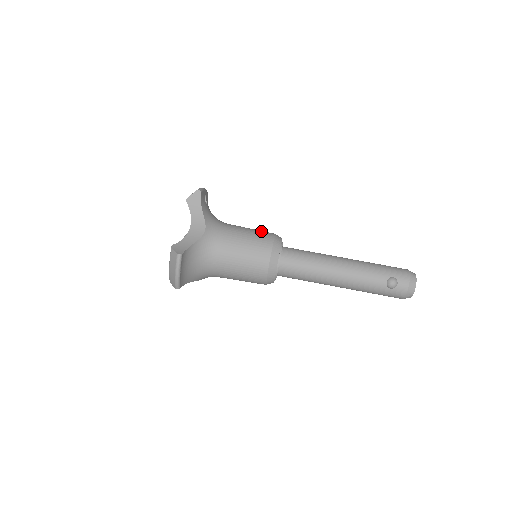
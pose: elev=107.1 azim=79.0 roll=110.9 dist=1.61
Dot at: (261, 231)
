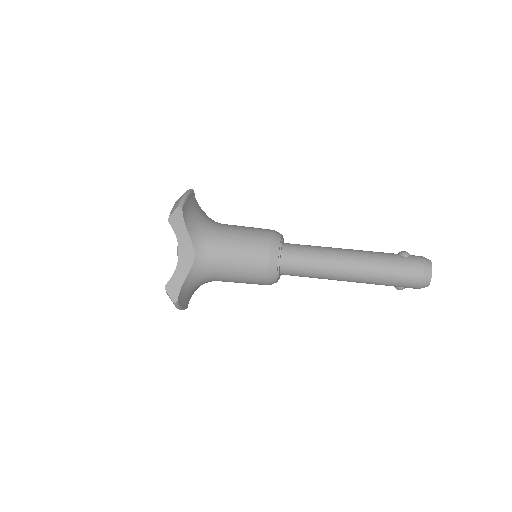
Dot at: occluded
